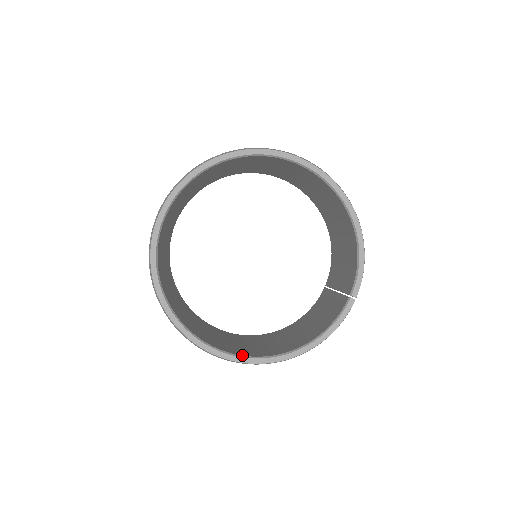
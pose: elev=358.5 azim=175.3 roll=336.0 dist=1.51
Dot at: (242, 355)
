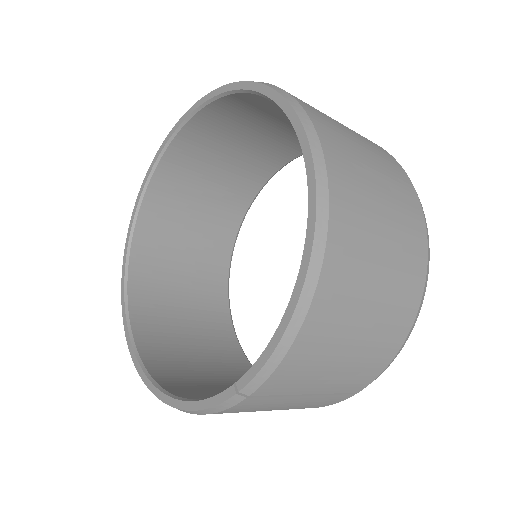
Dot at: (136, 345)
